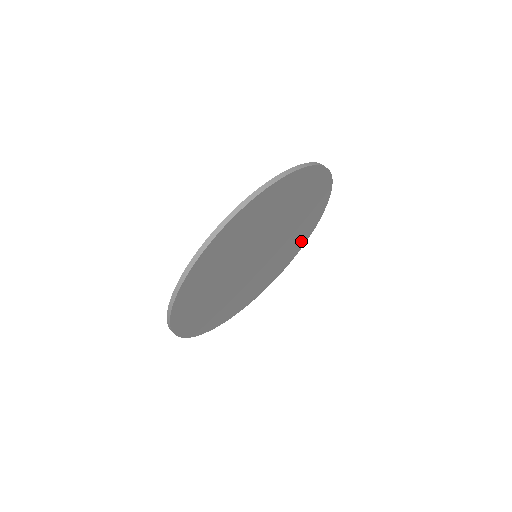
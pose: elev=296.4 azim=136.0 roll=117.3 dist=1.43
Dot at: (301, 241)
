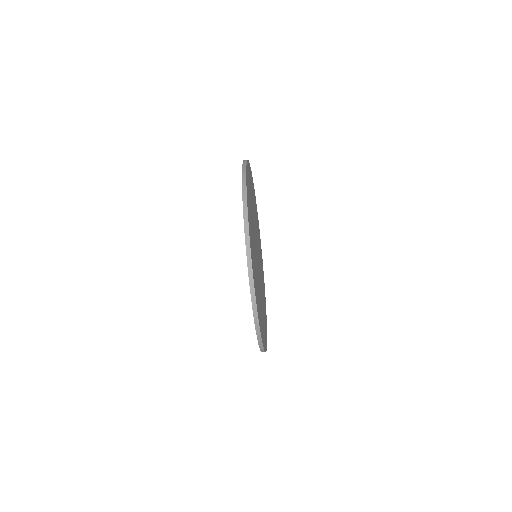
Dot at: occluded
